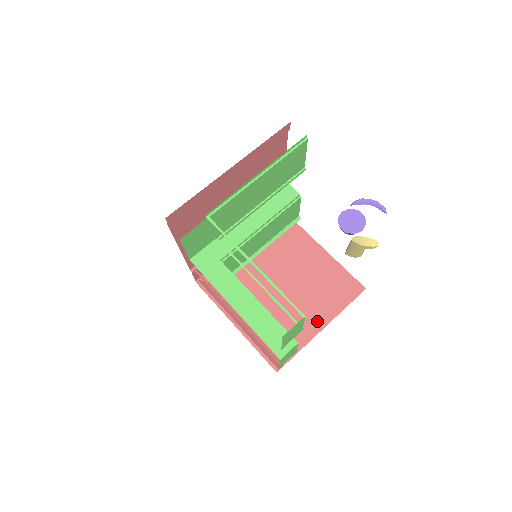
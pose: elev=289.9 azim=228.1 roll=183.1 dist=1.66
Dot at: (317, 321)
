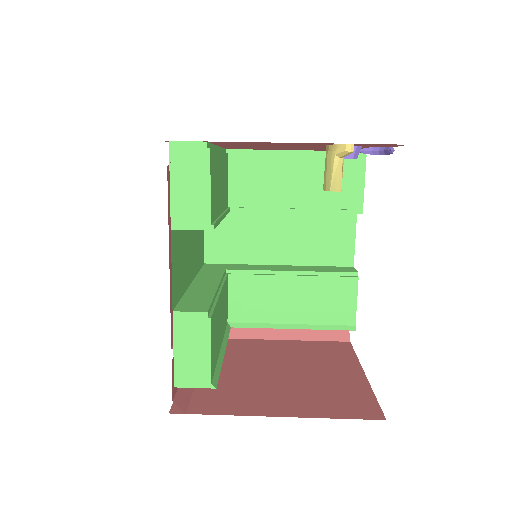
Dot at: (279, 407)
